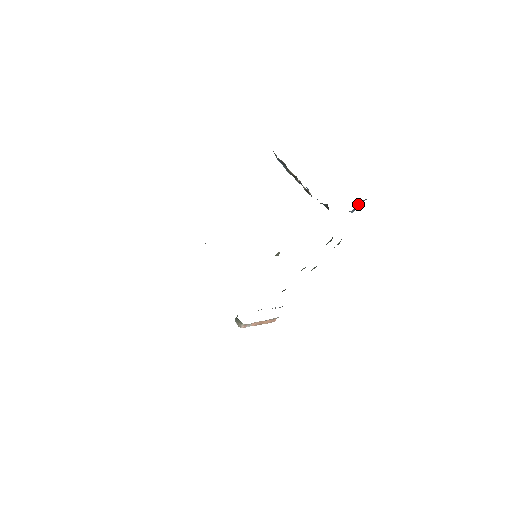
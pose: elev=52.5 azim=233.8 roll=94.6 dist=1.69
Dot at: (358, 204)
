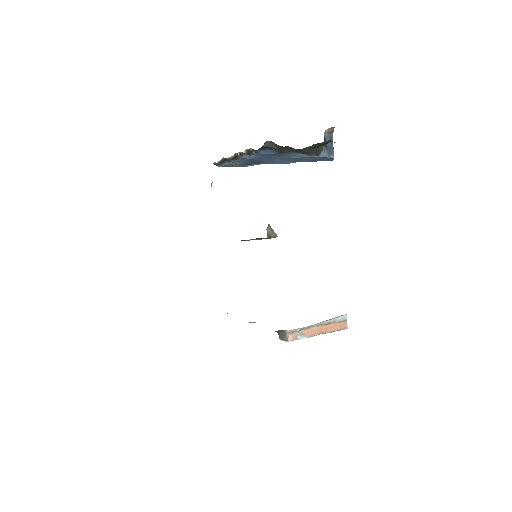
Dot at: occluded
